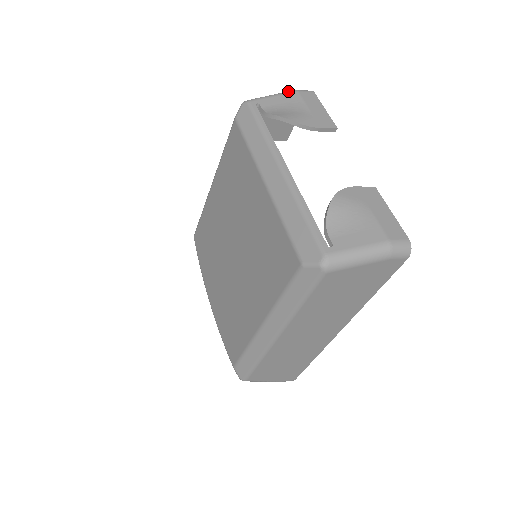
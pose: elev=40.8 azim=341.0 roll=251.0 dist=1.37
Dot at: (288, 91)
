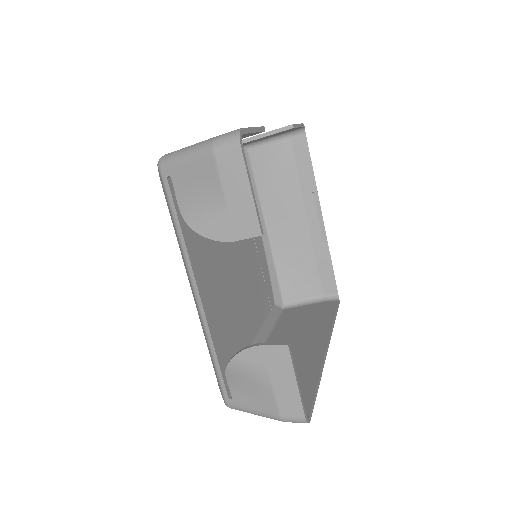
Dot at: (203, 149)
